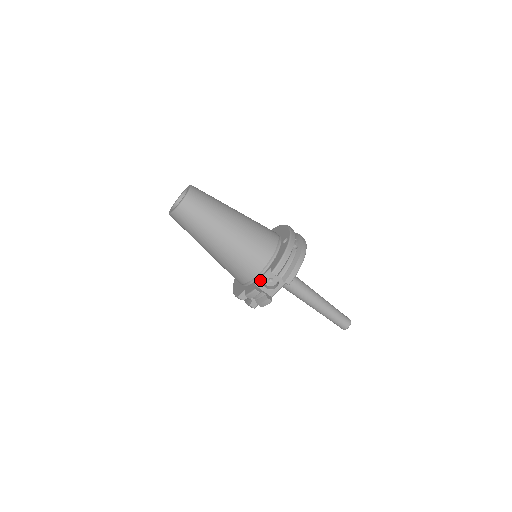
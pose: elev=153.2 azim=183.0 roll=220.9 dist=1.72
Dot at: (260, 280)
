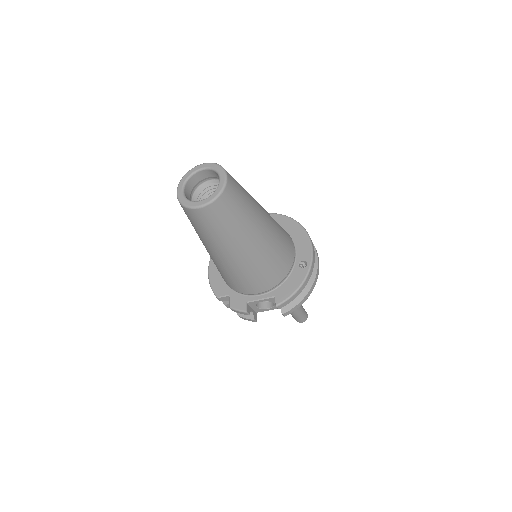
Dot at: (255, 301)
